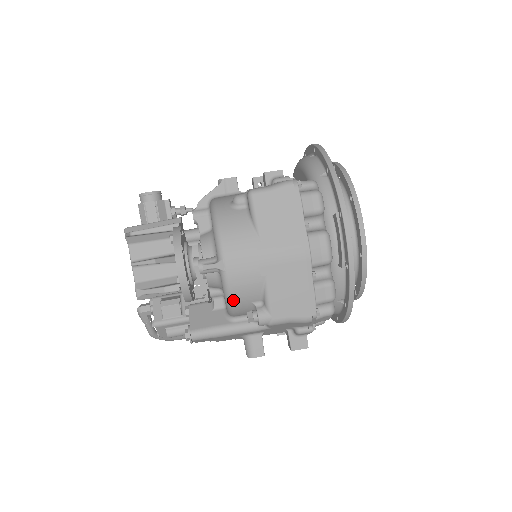
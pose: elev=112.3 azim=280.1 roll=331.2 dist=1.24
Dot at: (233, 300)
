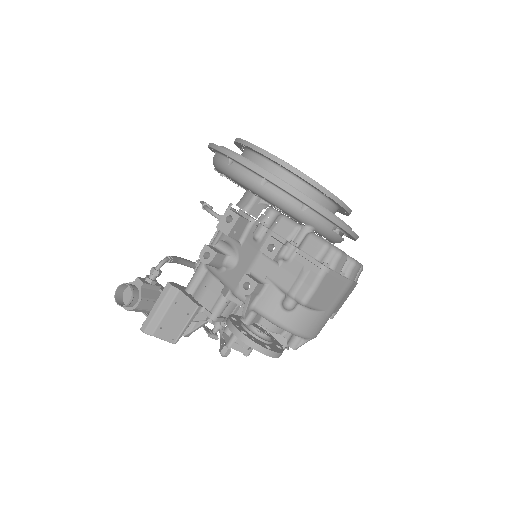
Dot at: occluded
